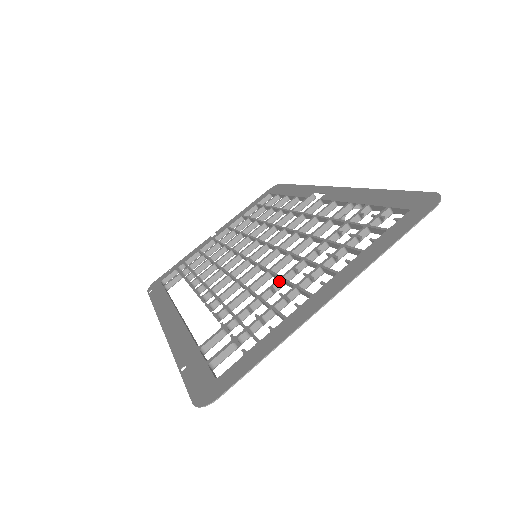
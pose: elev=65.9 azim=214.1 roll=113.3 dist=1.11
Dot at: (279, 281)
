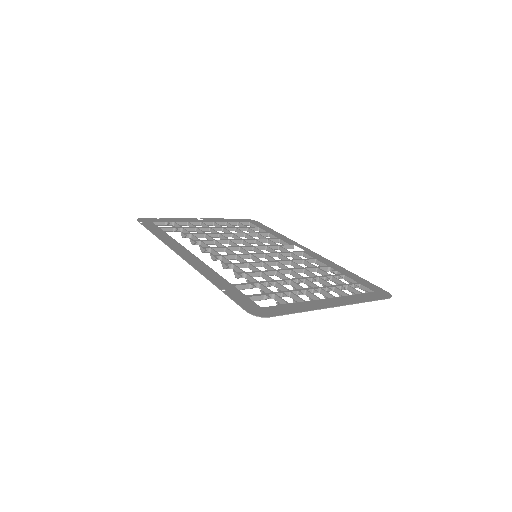
Dot at: (289, 280)
